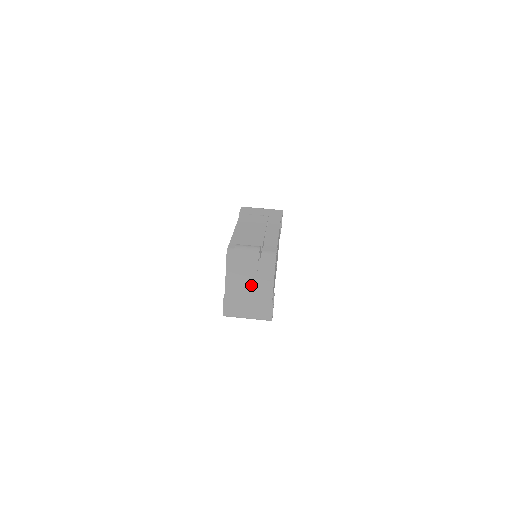
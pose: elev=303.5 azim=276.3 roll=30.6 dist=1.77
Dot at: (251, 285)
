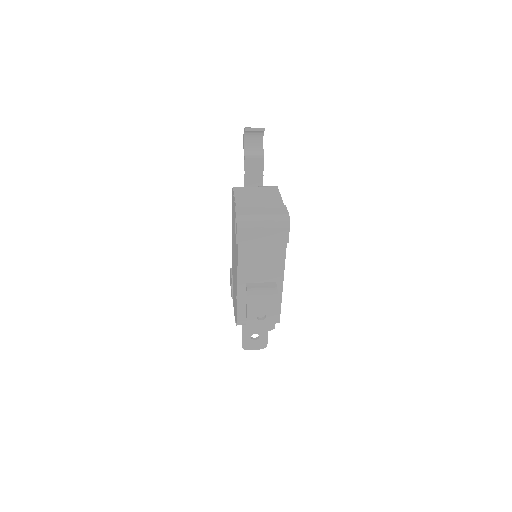
Dot at: (260, 198)
